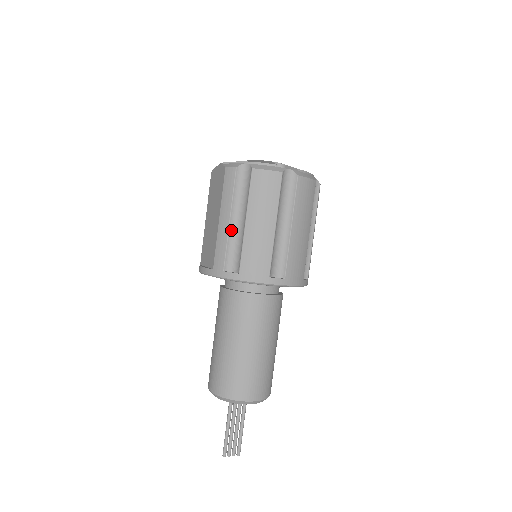
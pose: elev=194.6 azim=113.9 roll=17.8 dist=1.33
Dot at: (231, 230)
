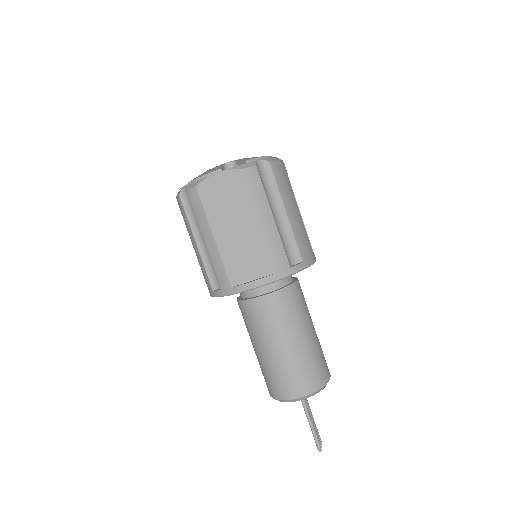
Dot at: (277, 227)
